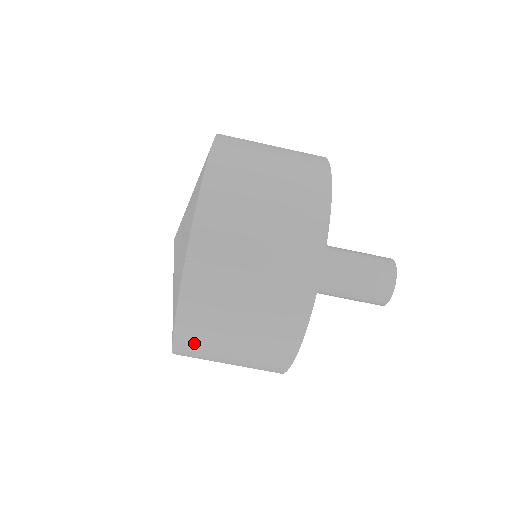
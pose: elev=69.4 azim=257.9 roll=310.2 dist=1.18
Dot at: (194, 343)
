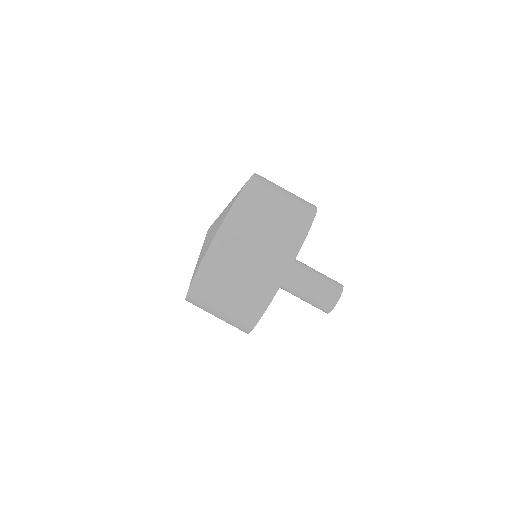
Dot at: (197, 304)
